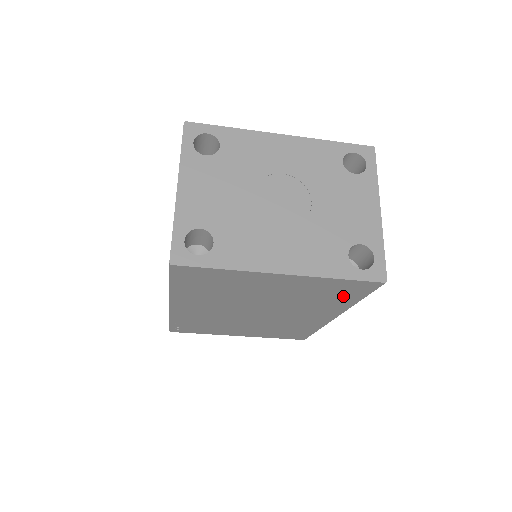
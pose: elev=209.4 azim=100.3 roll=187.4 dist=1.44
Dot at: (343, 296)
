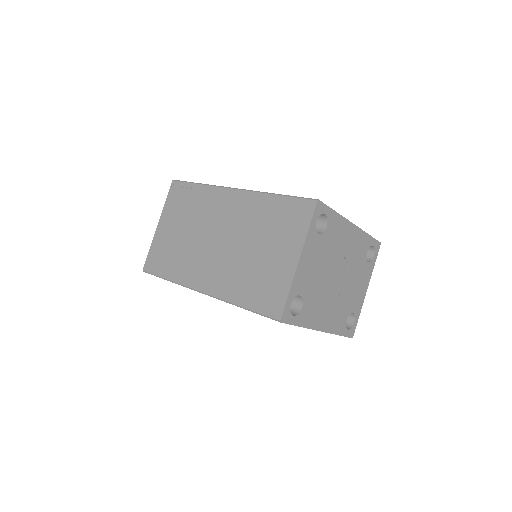
Dot at: occluded
